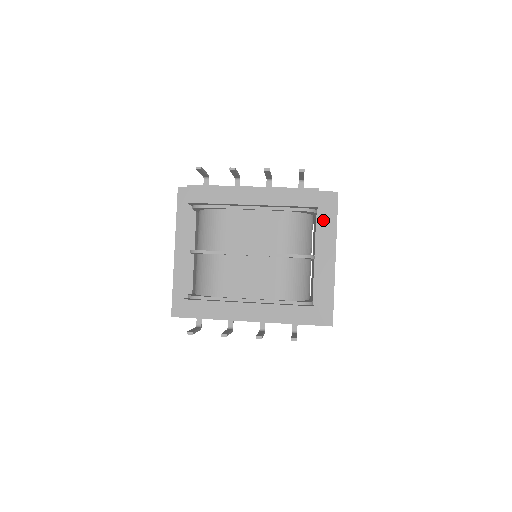
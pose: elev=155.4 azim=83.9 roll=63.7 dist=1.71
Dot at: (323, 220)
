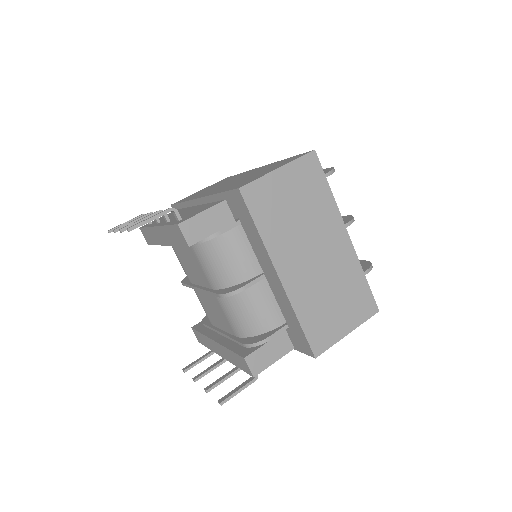
Dot at: (247, 228)
